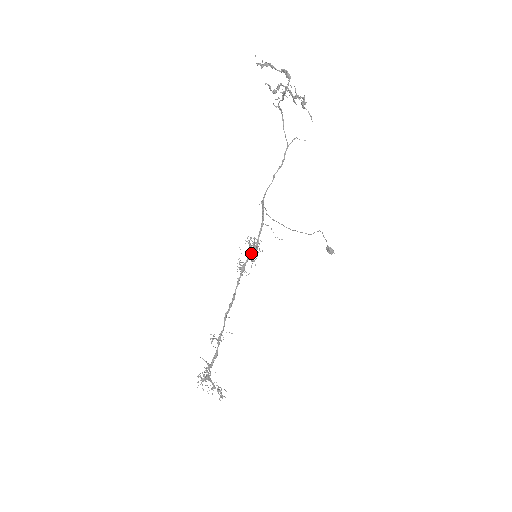
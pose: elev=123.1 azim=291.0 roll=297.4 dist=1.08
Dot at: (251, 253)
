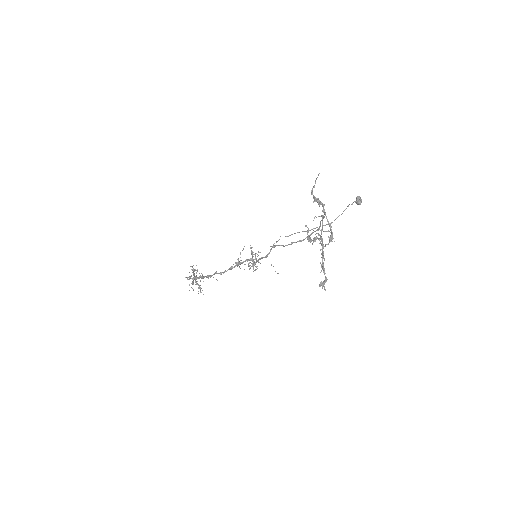
Dot at: occluded
